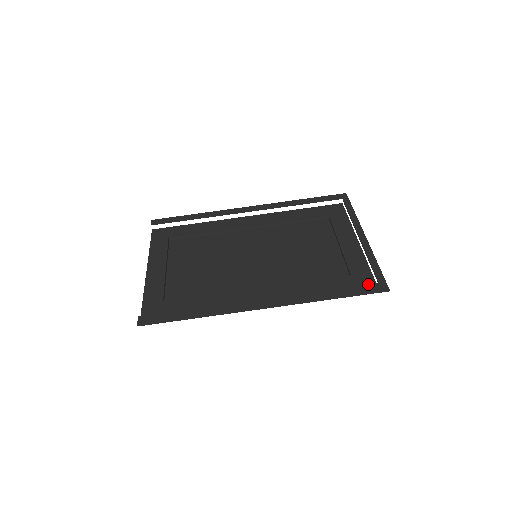
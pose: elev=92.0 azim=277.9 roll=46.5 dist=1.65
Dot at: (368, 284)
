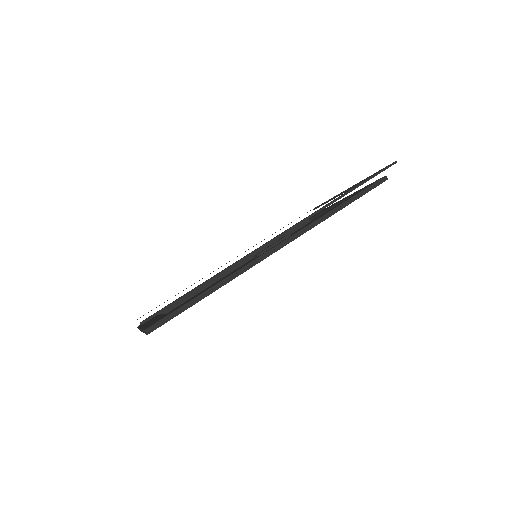
Dot at: occluded
